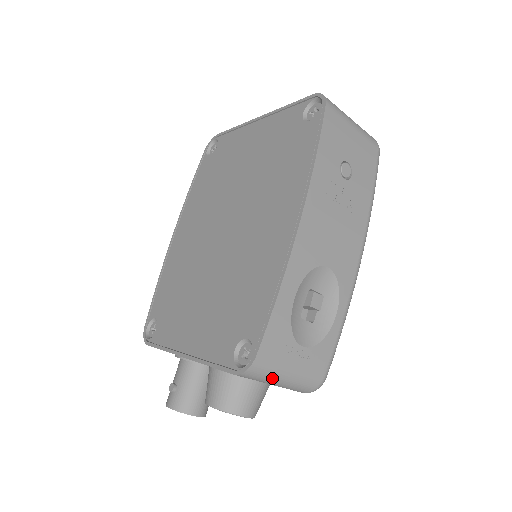
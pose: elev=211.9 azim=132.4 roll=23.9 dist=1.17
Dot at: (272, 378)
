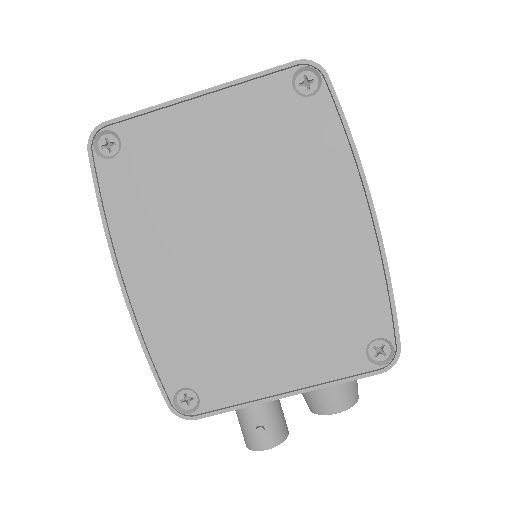
Dot at: occluded
